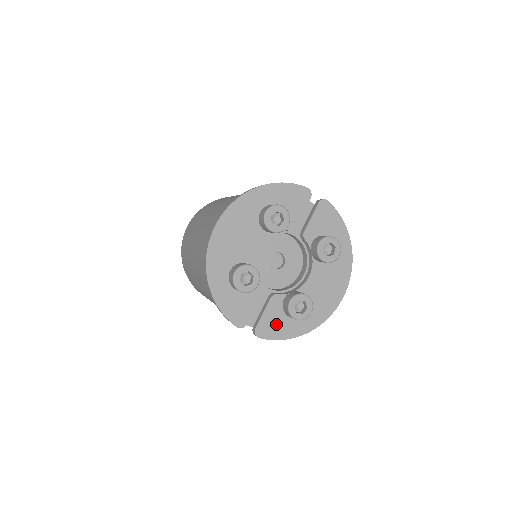
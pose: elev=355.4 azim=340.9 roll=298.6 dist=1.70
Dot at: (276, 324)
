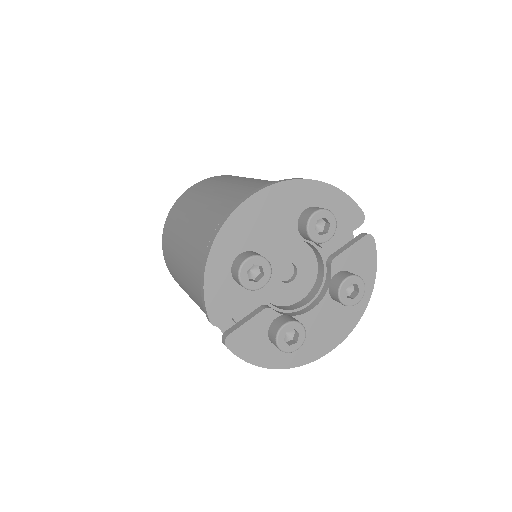
Dot at: (252, 341)
